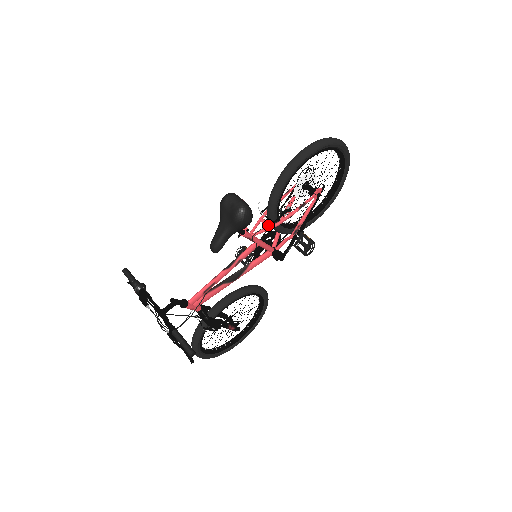
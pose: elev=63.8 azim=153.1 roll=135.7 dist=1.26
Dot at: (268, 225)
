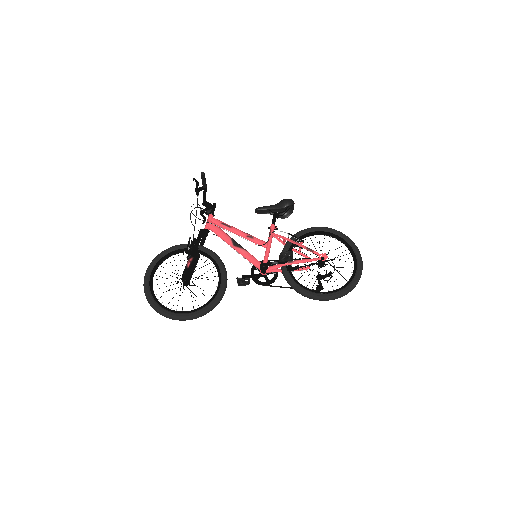
Dot at: occluded
